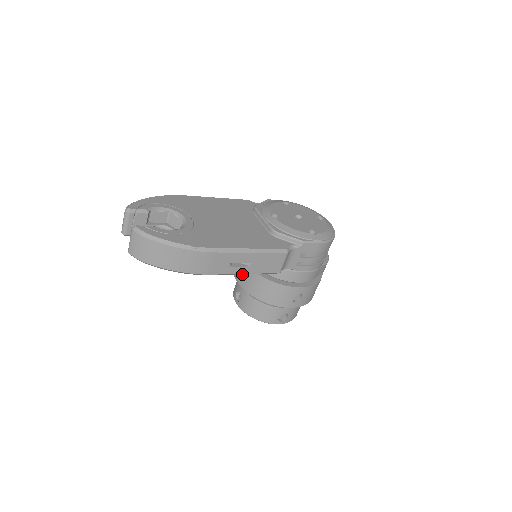
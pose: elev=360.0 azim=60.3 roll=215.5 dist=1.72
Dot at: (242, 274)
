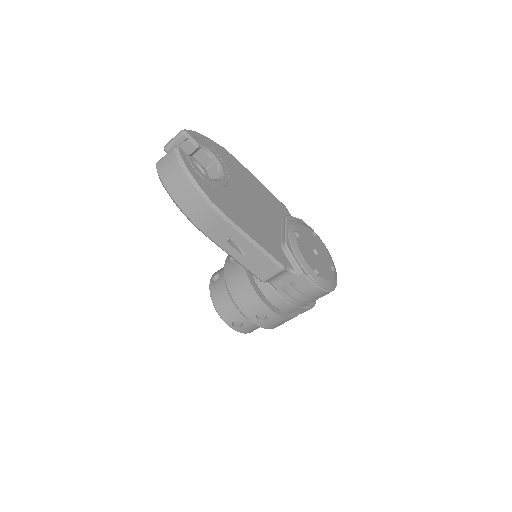
Dot at: (233, 261)
